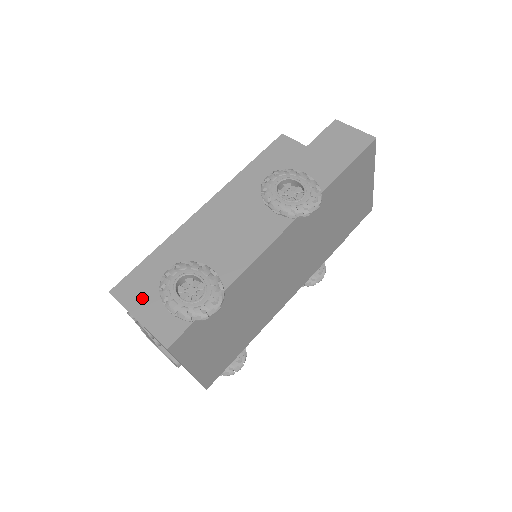
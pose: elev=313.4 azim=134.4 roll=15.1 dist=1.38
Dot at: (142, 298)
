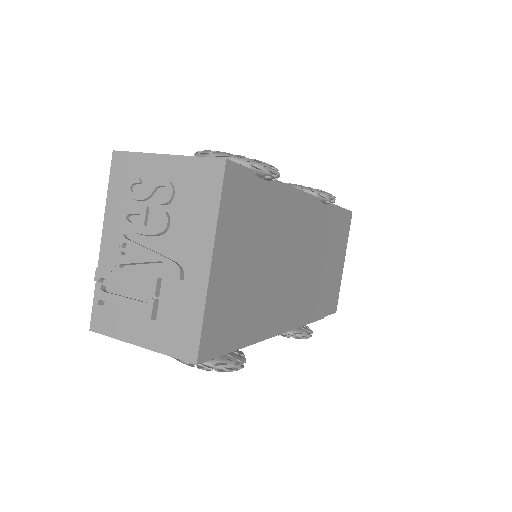
Dot at: occluded
